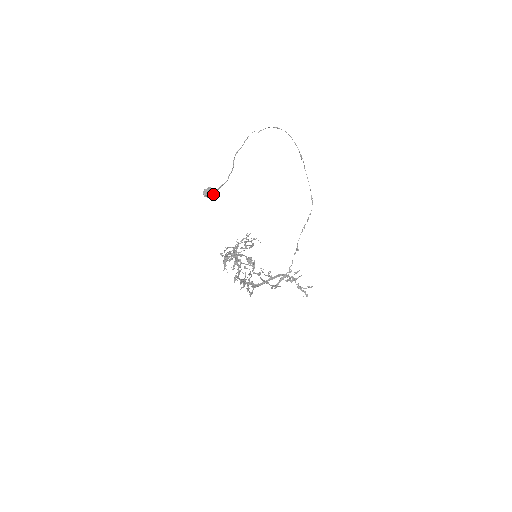
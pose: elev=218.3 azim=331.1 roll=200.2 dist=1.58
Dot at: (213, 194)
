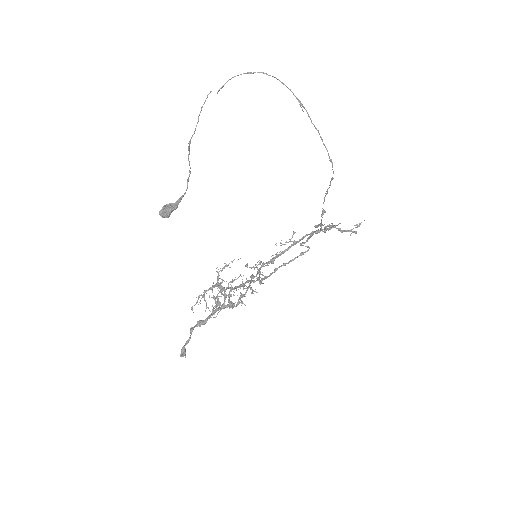
Dot at: occluded
